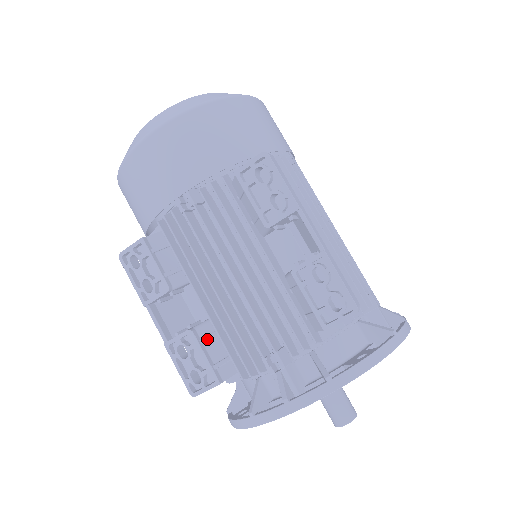
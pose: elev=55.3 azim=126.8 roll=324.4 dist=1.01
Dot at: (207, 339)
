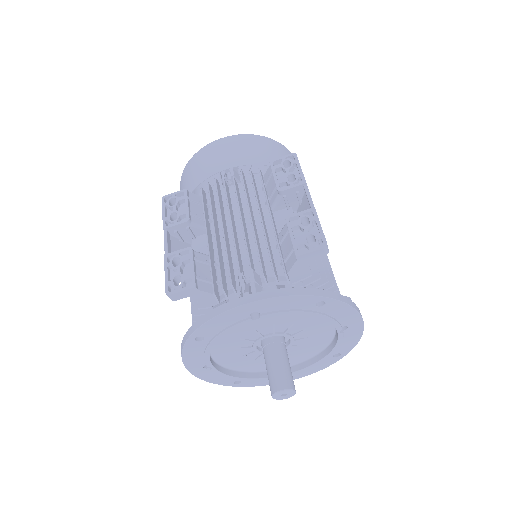
Dot at: (200, 260)
